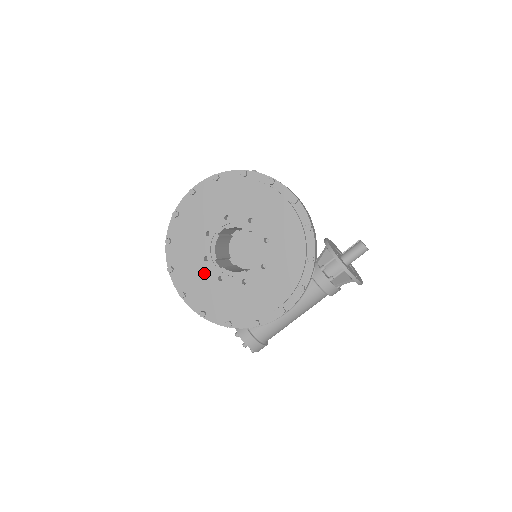
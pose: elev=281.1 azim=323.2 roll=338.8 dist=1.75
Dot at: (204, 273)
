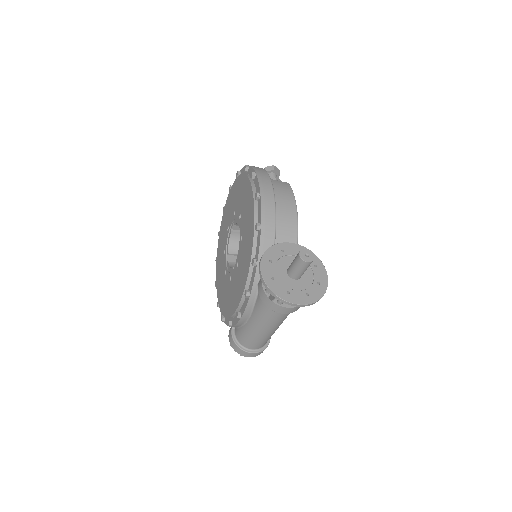
Dot at: (222, 265)
